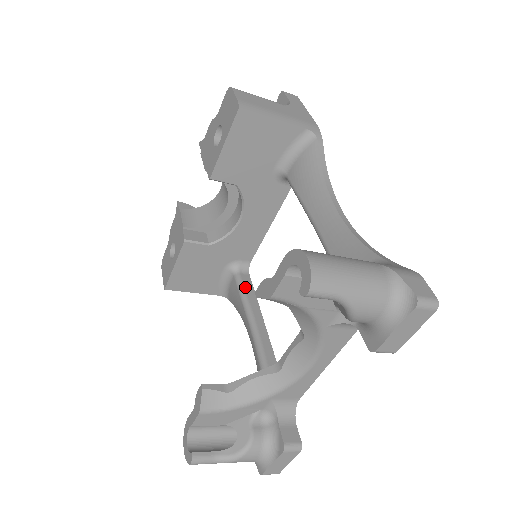
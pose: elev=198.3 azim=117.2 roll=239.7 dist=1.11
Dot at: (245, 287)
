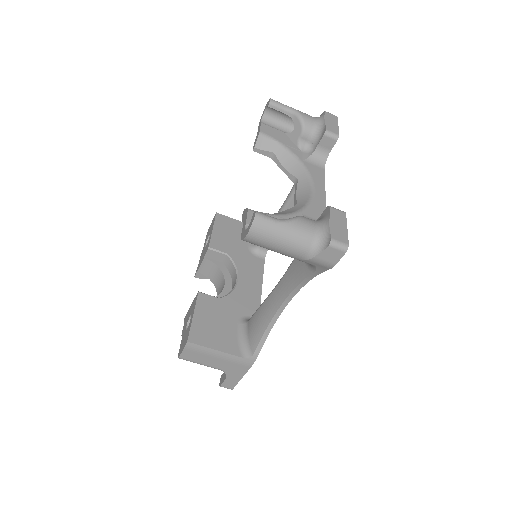
Dot at: occluded
